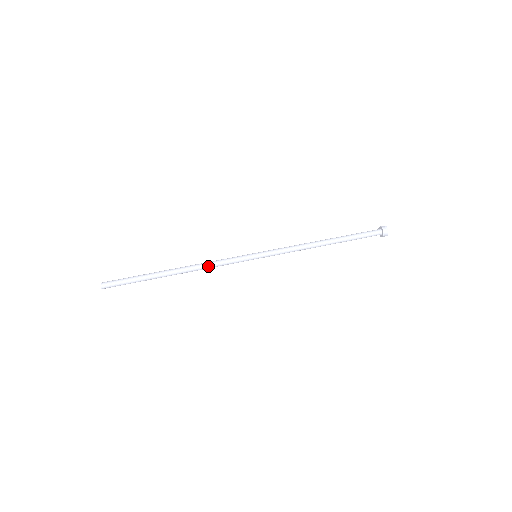
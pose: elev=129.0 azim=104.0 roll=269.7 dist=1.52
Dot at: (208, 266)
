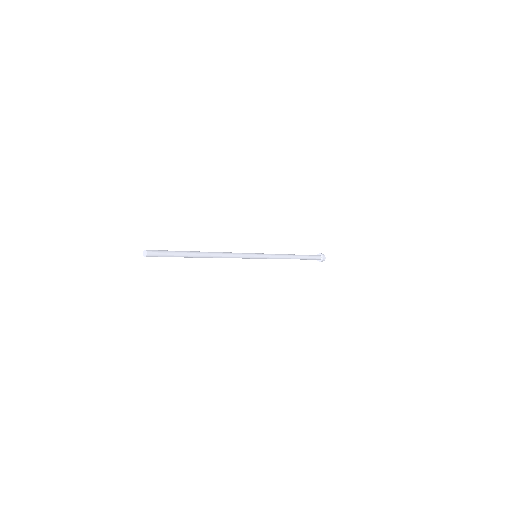
Dot at: (228, 255)
